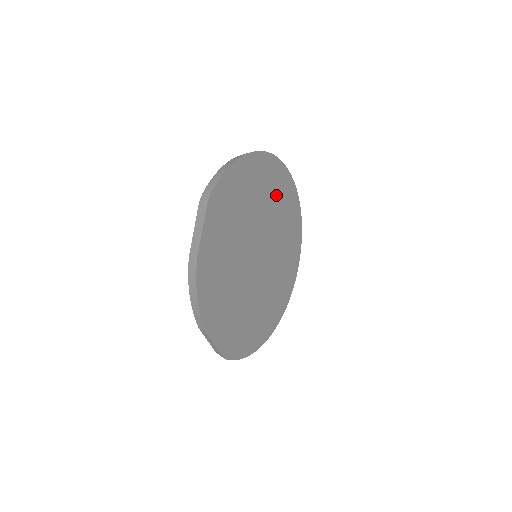
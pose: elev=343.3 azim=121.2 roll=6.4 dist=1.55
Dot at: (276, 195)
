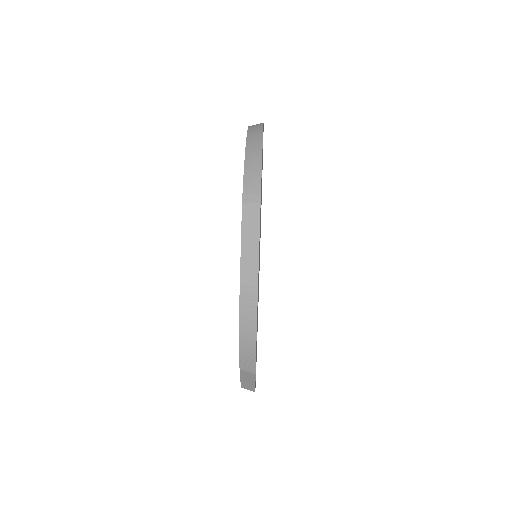
Dot at: occluded
